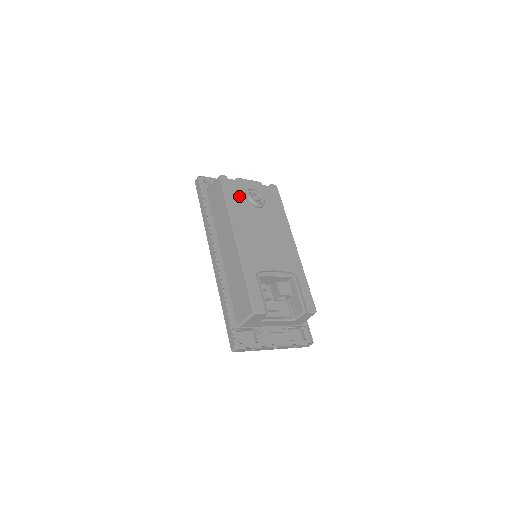
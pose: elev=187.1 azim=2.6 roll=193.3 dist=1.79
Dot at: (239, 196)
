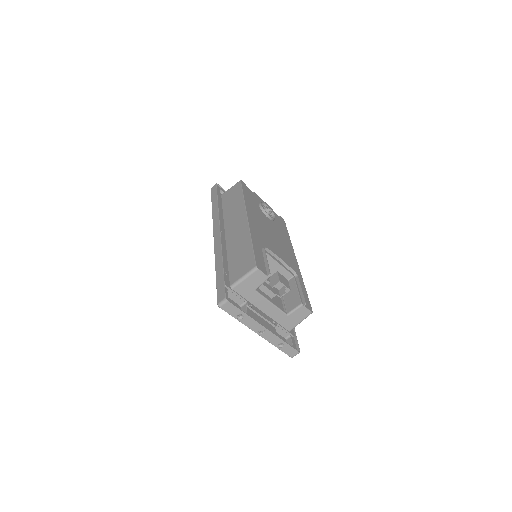
Dot at: (254, 201)
